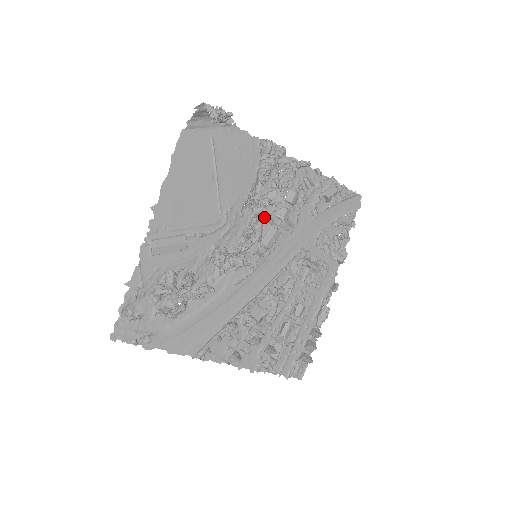
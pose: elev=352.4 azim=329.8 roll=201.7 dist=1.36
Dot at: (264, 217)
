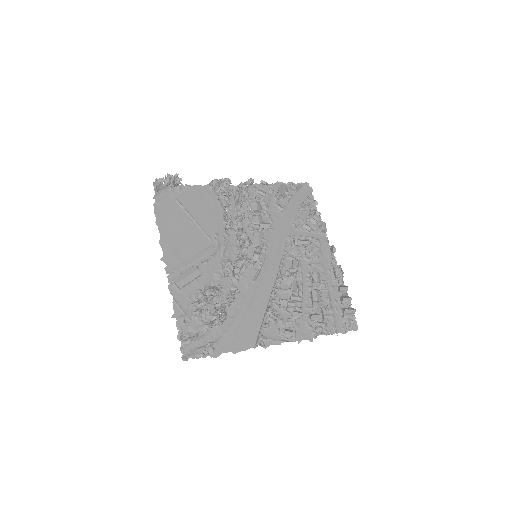
Dot at: occluded
